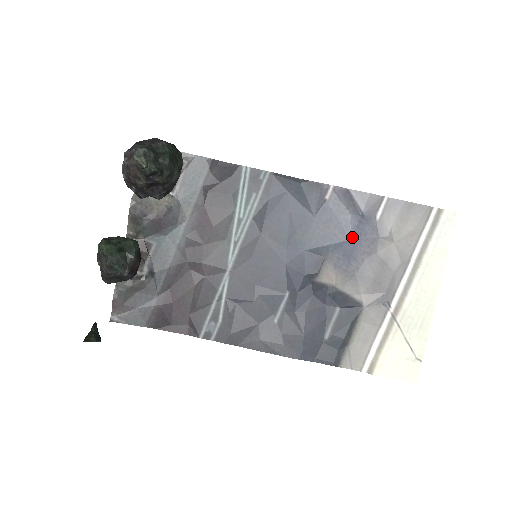
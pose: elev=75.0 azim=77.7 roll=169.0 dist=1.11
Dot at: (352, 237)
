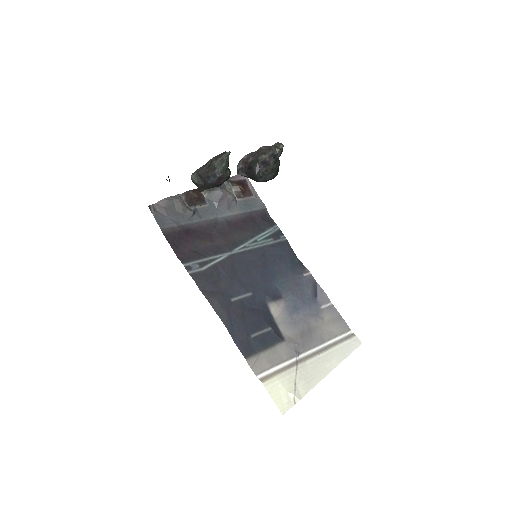
Dot at: (304, 302)
